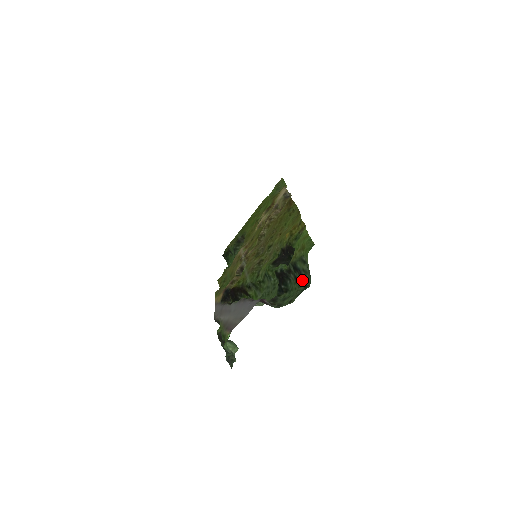
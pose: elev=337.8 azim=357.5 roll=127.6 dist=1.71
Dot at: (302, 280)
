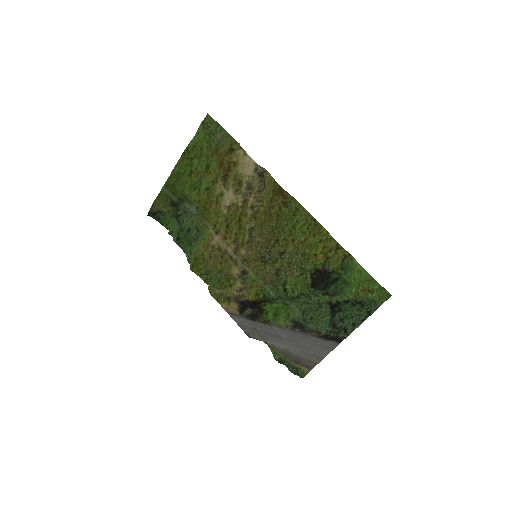
Dot at: (363, 307)
